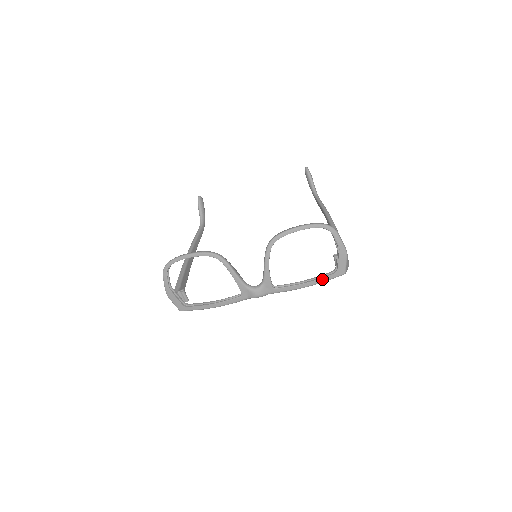
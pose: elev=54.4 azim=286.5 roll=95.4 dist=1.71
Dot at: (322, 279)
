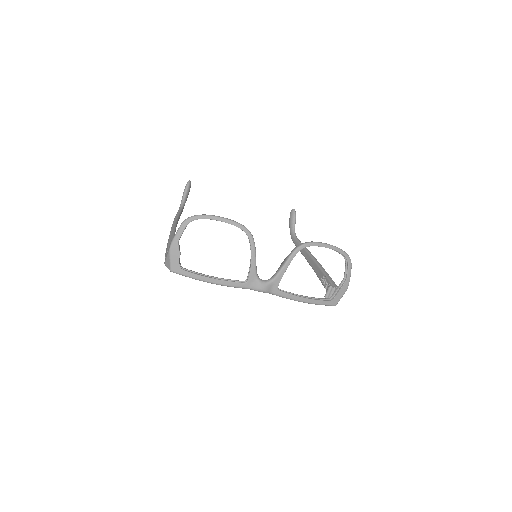
Dot at: (318, 301)
